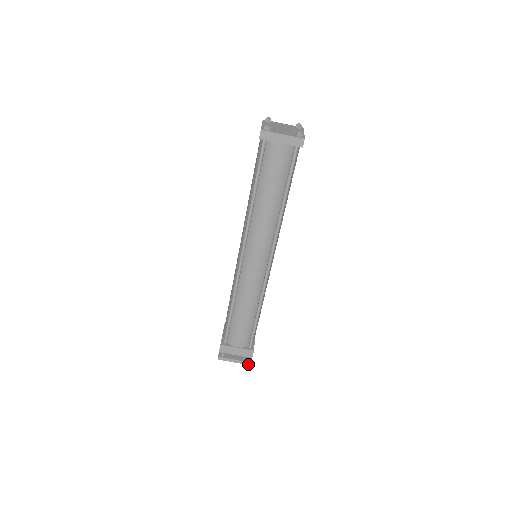
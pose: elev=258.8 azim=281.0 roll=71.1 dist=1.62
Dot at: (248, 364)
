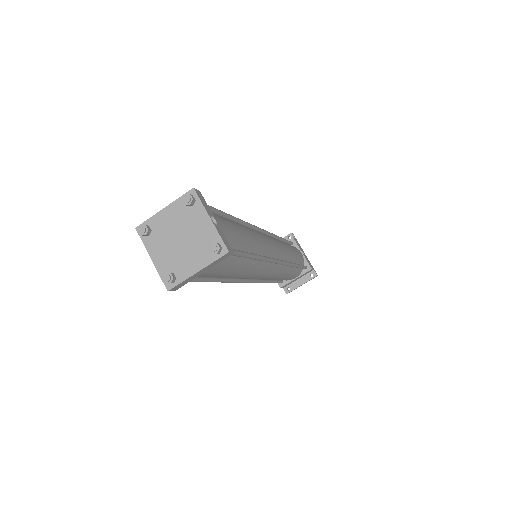
Dot at: occluded
